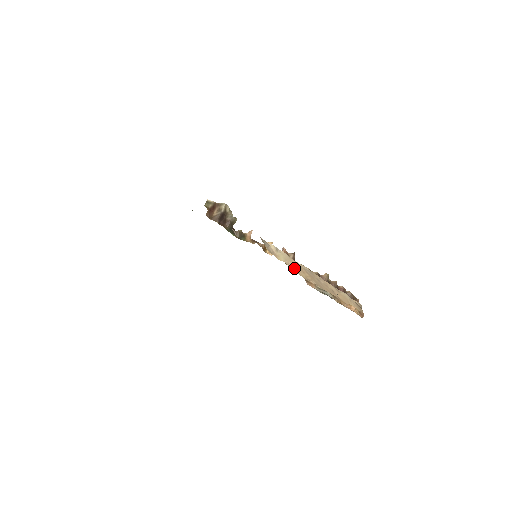
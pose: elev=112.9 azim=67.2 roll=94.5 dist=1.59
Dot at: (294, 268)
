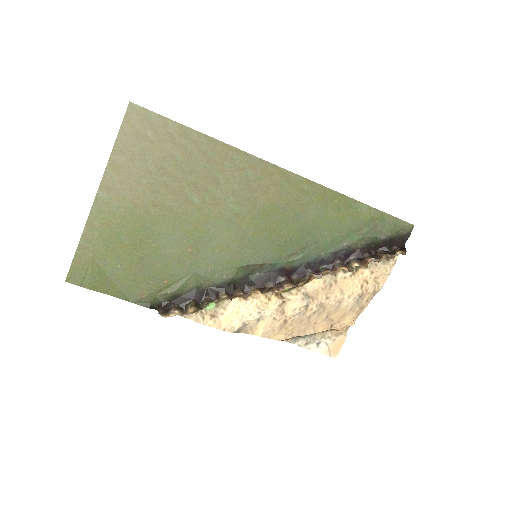
Dot at: (273, 334)
